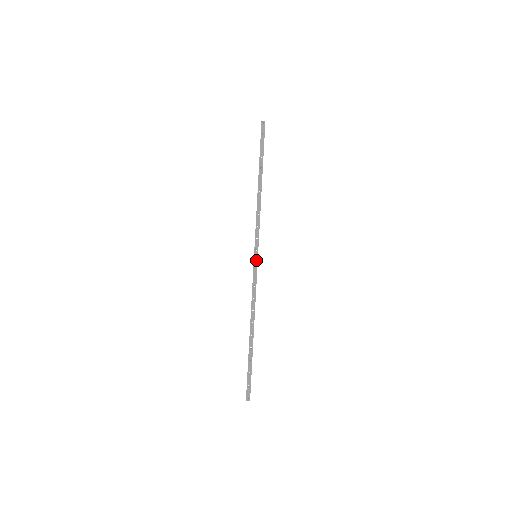
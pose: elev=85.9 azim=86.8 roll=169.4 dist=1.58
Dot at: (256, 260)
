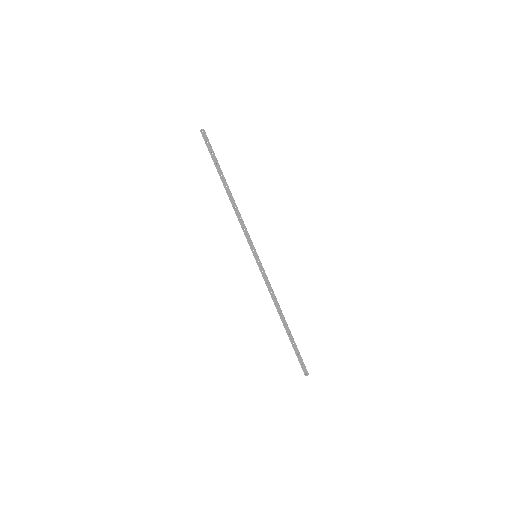
Dot at: (258, 260)
